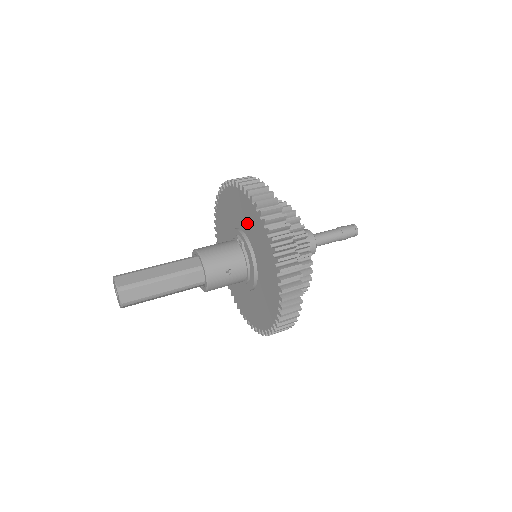
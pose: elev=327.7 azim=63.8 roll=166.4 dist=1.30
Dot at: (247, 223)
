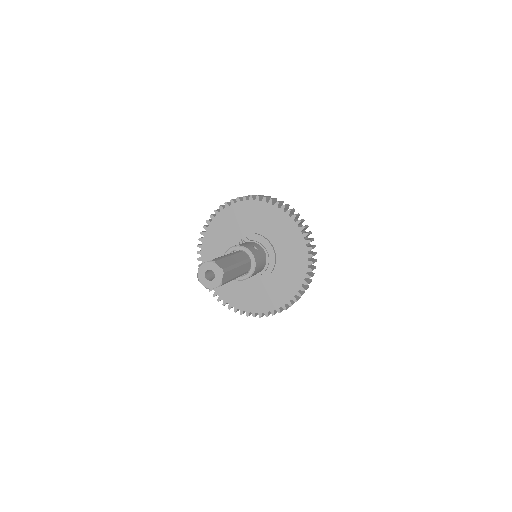
Dot at: (239, 224)
